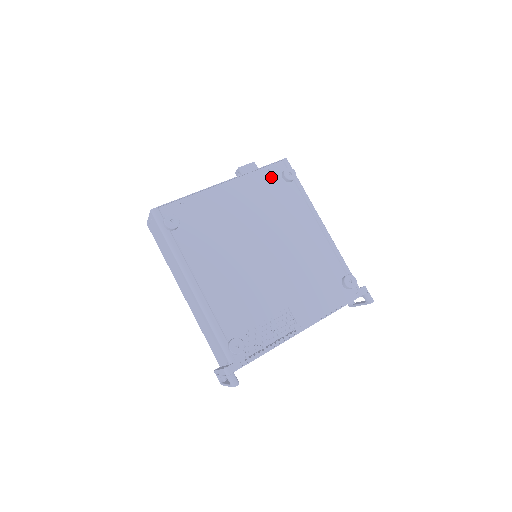
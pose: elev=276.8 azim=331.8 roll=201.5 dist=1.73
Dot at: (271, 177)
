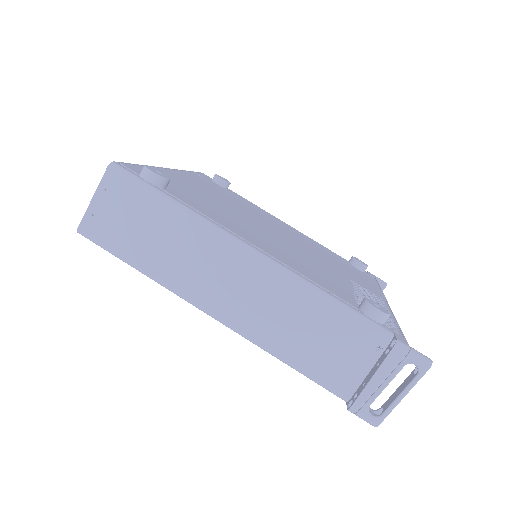
Dot at: (207, 180)
